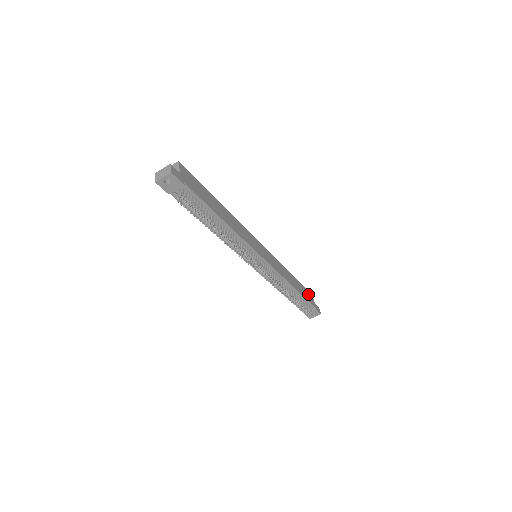
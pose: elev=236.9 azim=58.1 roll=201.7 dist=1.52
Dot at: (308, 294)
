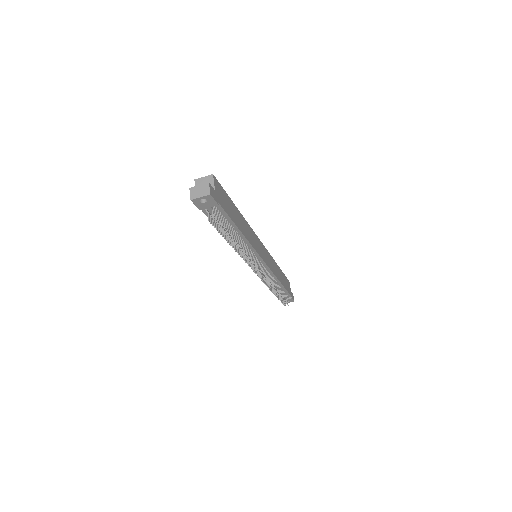
Dot at: (287, 283)
